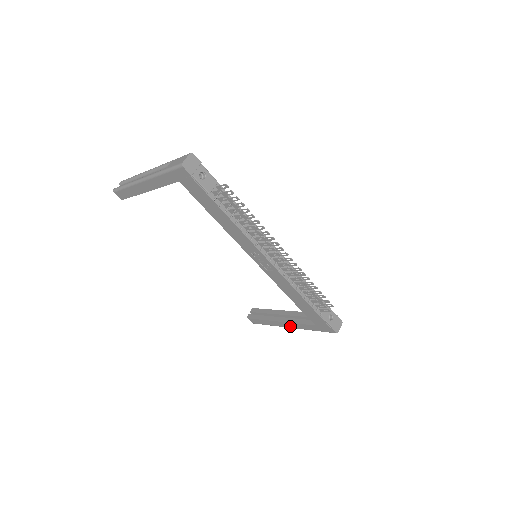
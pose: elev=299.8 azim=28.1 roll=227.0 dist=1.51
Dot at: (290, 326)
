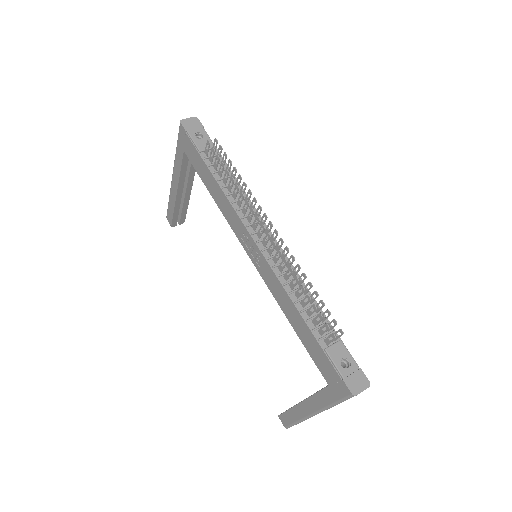
Dot at: (311, 408)
